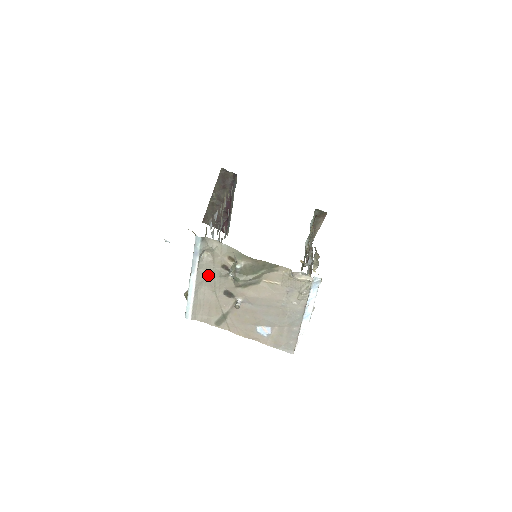
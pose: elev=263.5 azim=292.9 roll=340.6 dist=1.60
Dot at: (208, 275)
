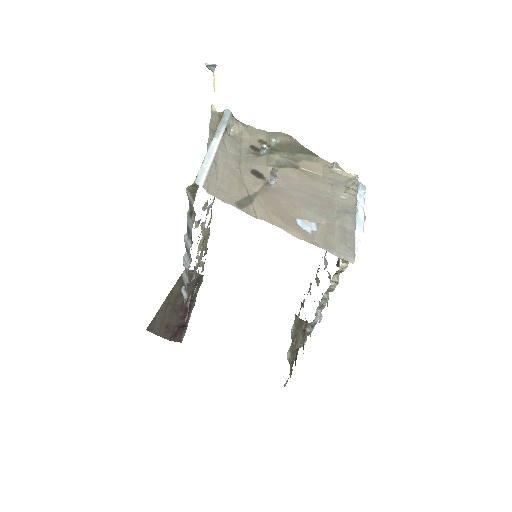
Dot at: (233, 150)
